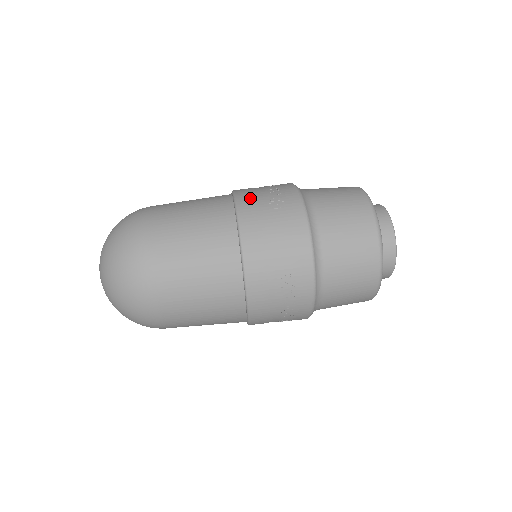
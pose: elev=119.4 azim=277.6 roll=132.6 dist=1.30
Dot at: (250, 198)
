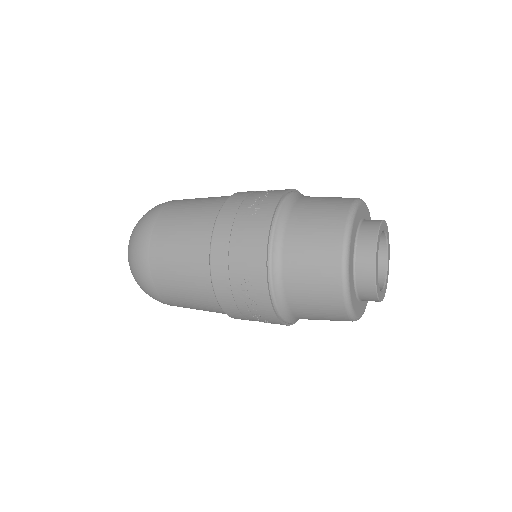
Dot at: (237, 202)
